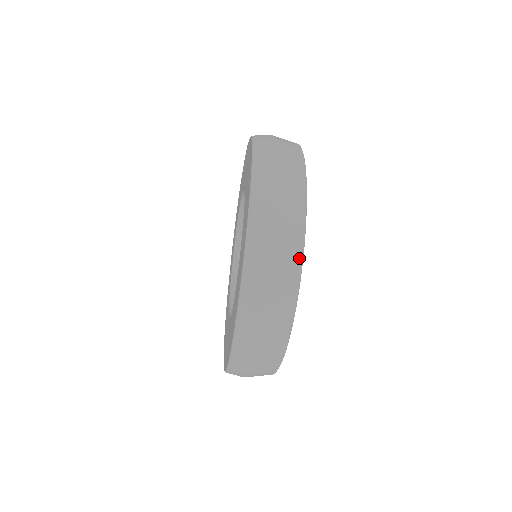
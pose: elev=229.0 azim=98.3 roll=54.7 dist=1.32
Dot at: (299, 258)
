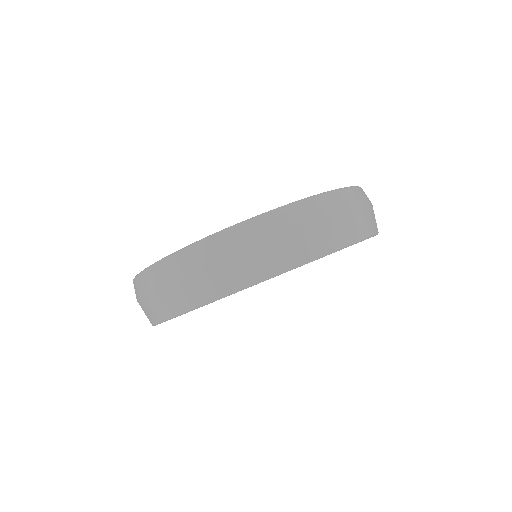
Dot at: (319, 253)
